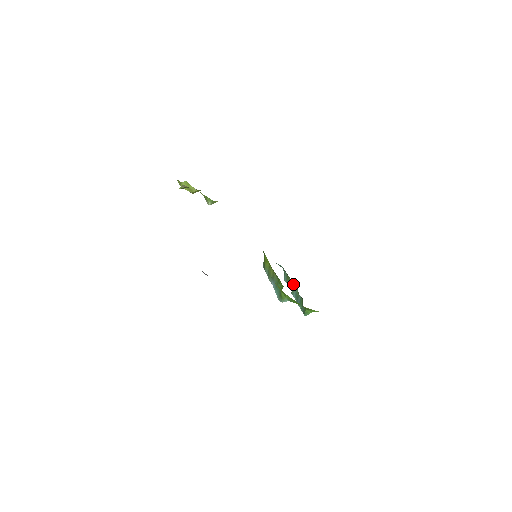
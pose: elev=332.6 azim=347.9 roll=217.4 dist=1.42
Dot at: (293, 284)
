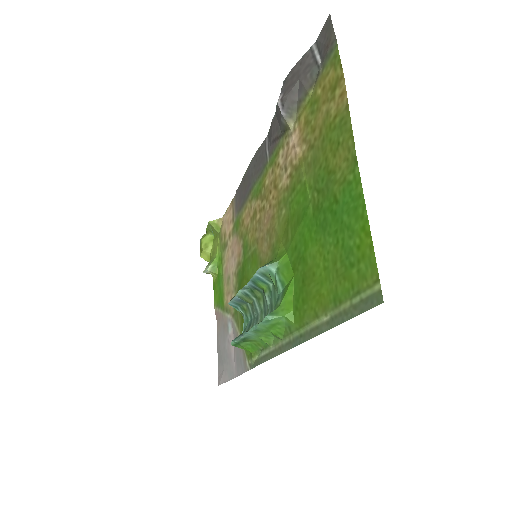
Dot at: occluded
